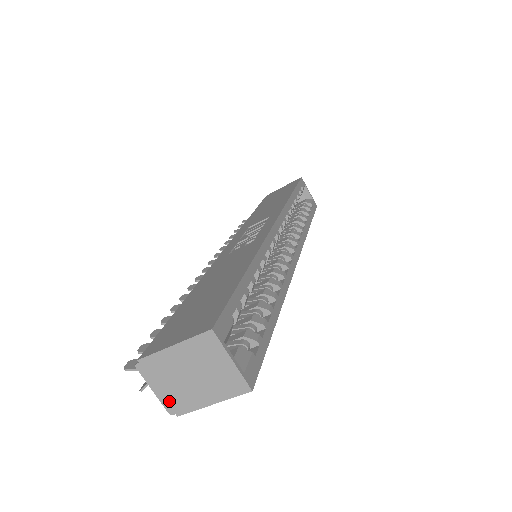
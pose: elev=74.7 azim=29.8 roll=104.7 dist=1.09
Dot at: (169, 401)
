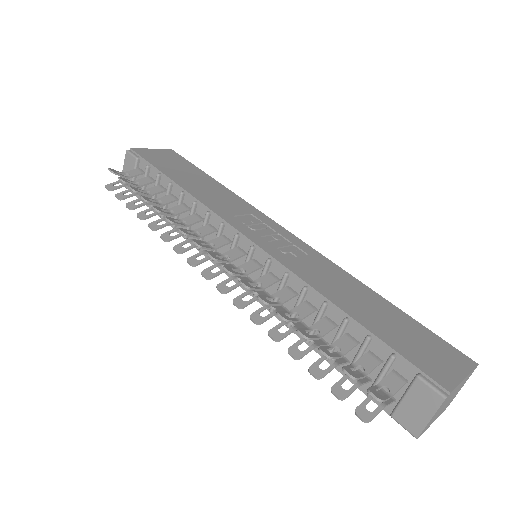
Dot at: (427, 426)
